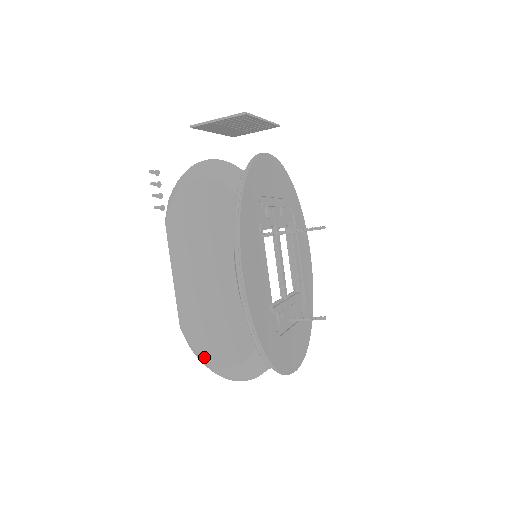
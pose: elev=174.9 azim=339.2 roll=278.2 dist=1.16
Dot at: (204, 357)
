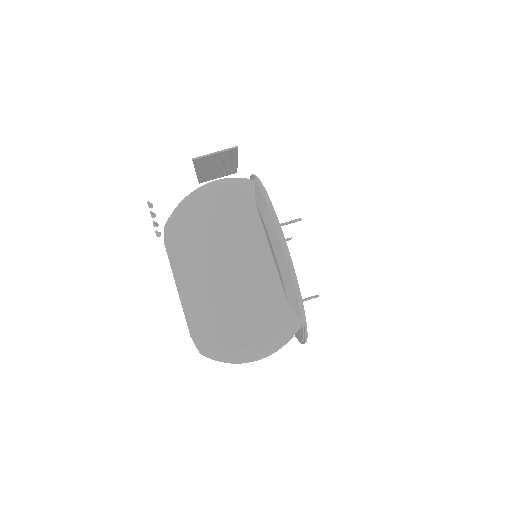
Dot at: (226, 349)
